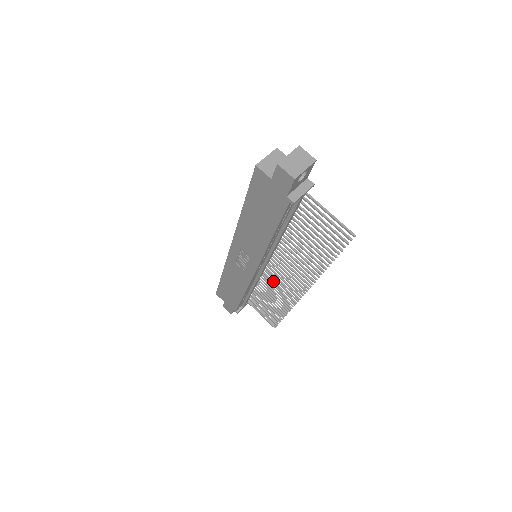
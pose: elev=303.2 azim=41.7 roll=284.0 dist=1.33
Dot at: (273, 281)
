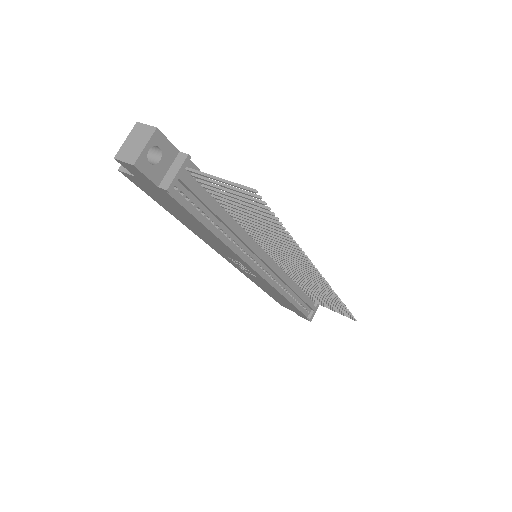
Dot at: (297, 274)
